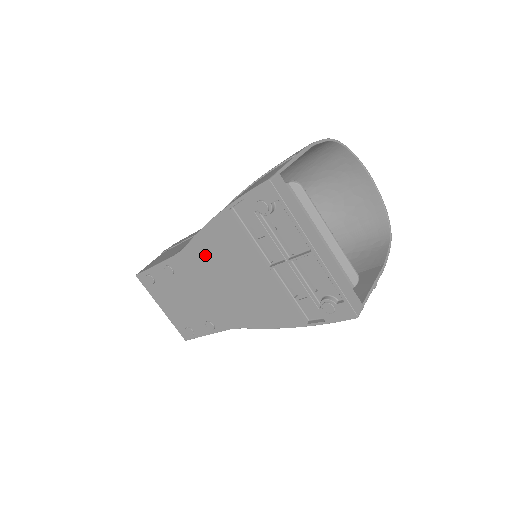
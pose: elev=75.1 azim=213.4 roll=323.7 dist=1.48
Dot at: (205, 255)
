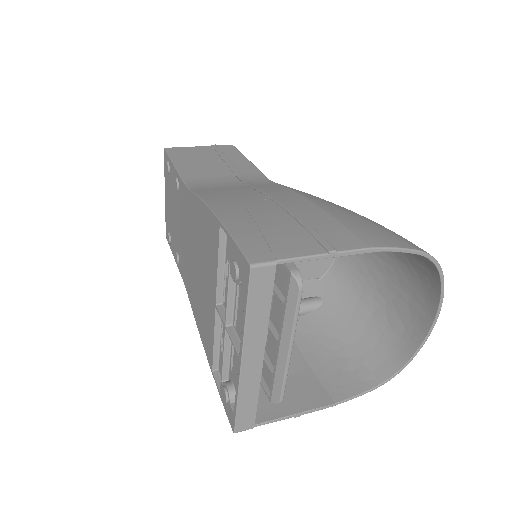
Dot at: (195, 219)
